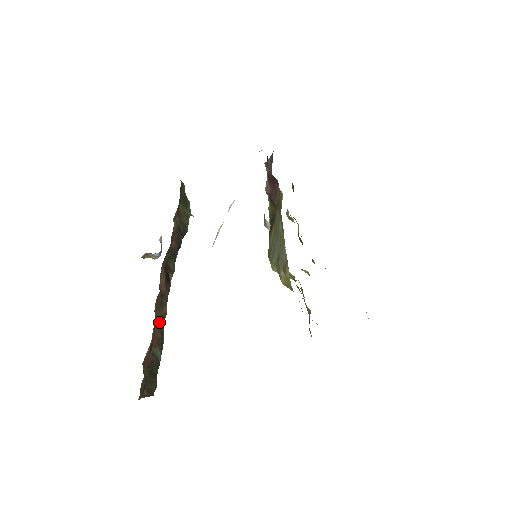
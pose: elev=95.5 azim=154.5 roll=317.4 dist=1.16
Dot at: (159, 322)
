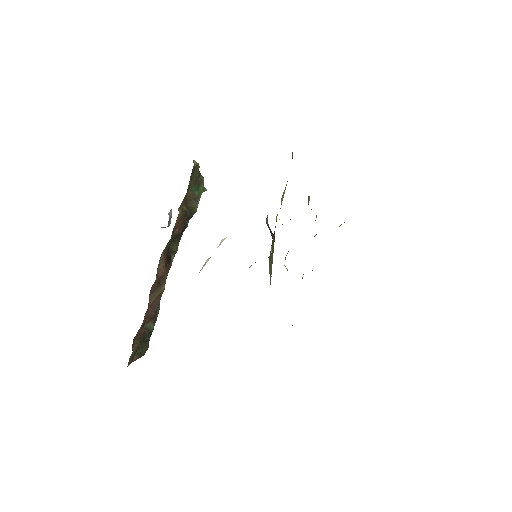
Dot at: (154, 302)
